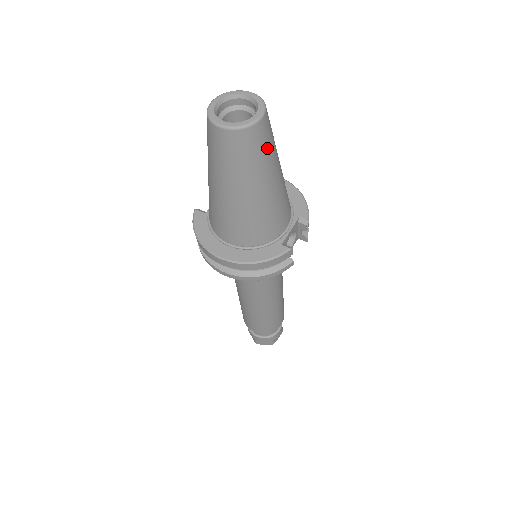
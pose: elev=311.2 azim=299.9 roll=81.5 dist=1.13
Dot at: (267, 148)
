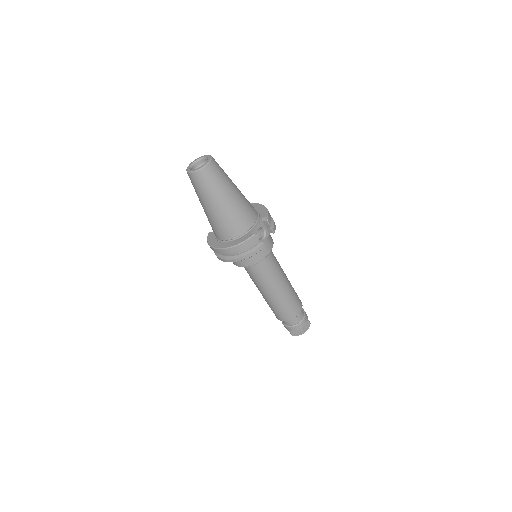
Dot at: (219, 178)
